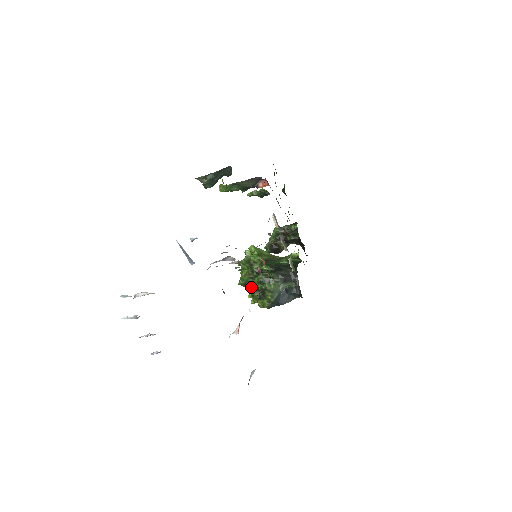
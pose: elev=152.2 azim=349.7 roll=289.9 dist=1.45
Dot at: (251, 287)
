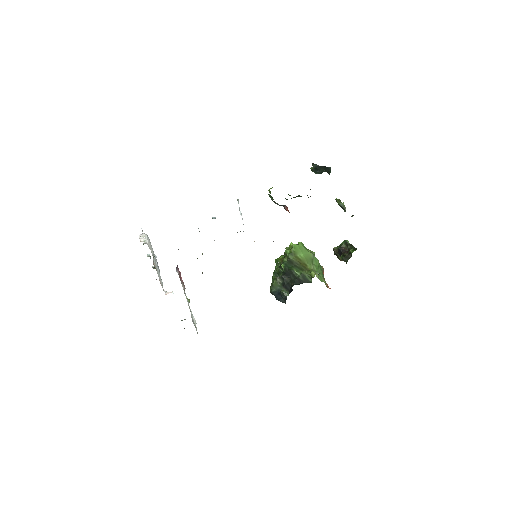
Dot at: occluded
